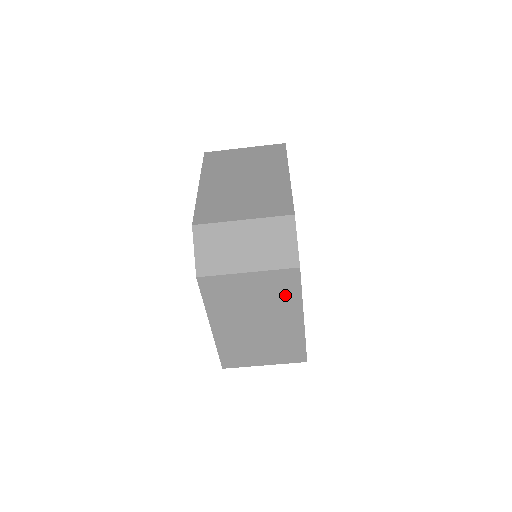
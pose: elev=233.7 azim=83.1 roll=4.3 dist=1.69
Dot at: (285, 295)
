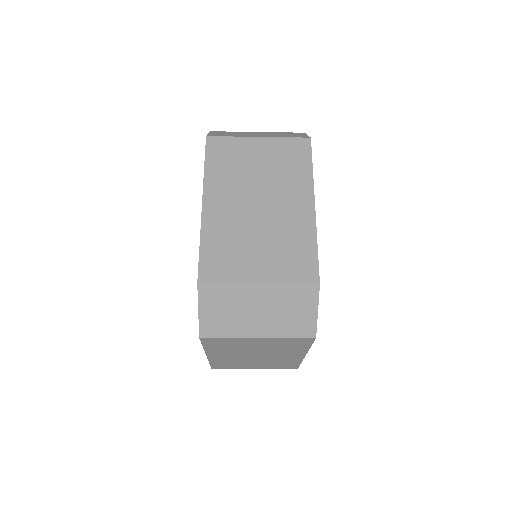
Dot at: (292, 347)
